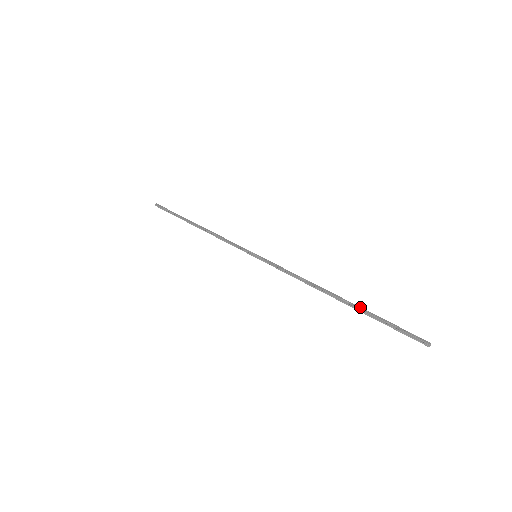
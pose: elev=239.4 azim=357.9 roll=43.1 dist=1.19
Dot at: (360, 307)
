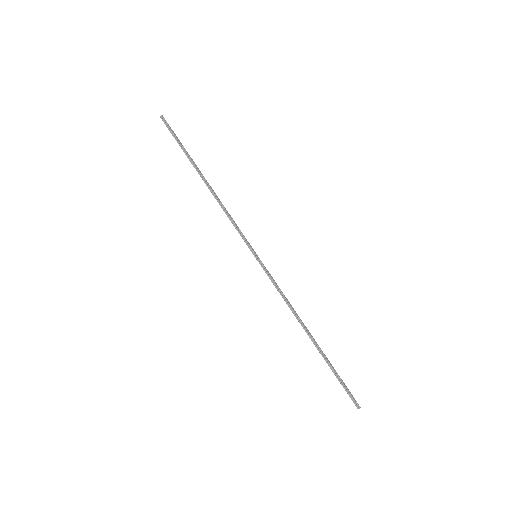
Dot at: (325, 355)
